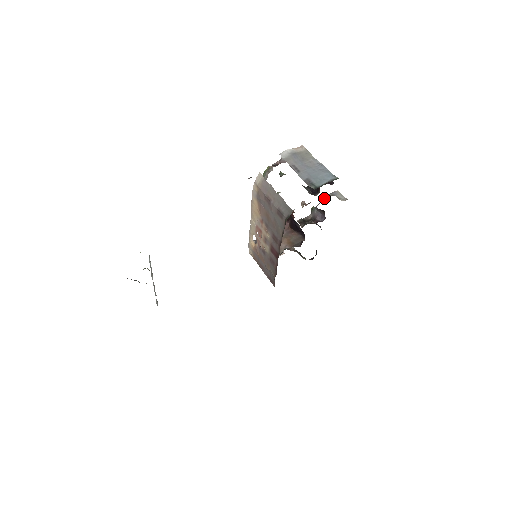
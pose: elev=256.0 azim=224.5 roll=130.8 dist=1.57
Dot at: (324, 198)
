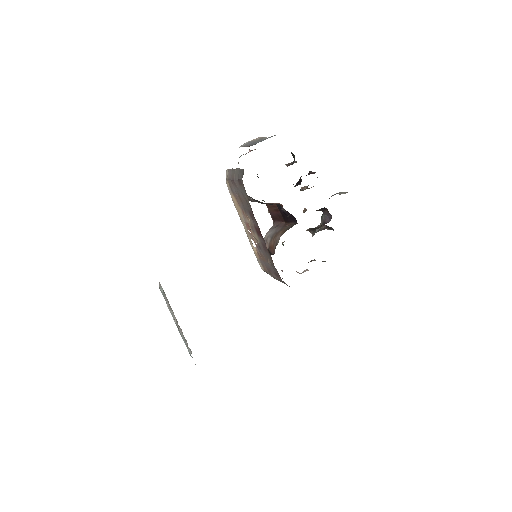
Dot at: occluded
